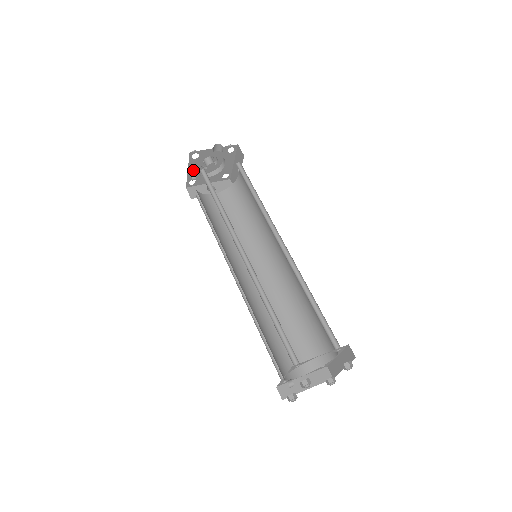
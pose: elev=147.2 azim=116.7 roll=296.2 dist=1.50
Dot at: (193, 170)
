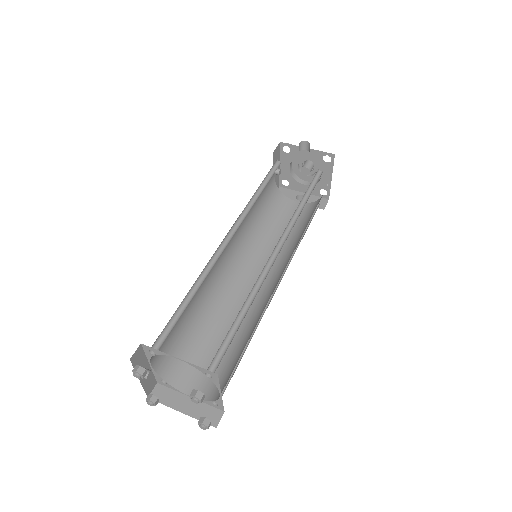
Dot at: (286, 167)
